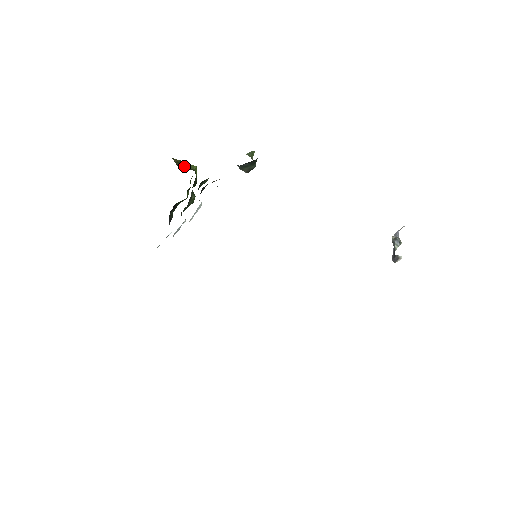
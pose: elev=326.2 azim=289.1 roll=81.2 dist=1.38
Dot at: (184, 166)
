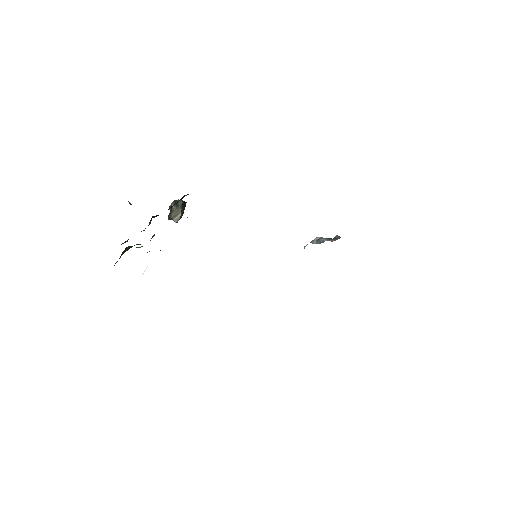
Dot at: occluded
